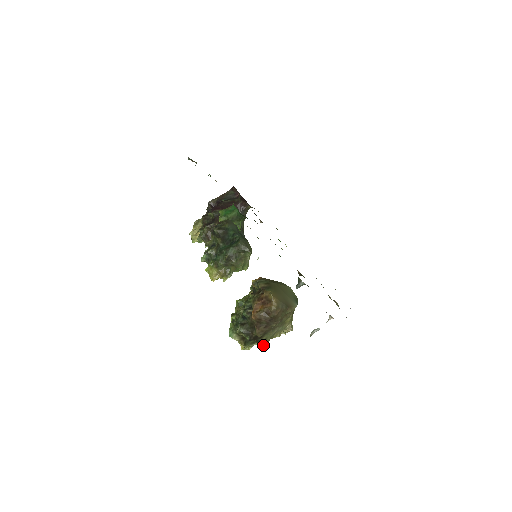
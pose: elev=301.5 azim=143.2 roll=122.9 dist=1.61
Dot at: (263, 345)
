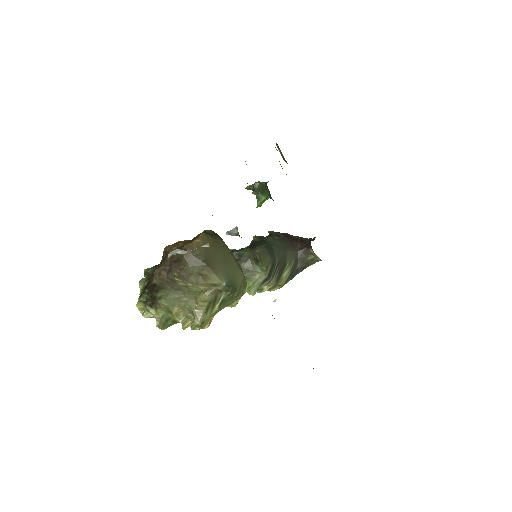
Dot at: occluded
